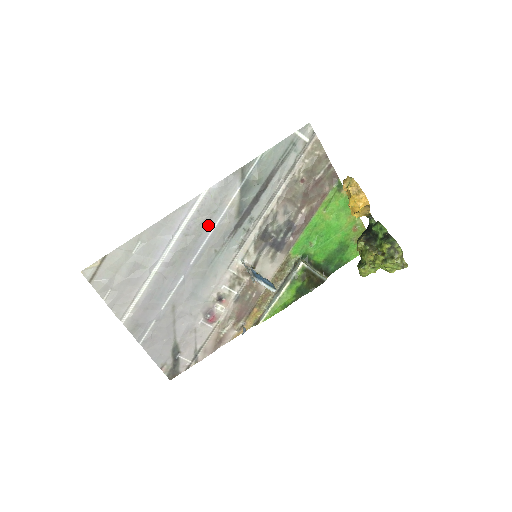
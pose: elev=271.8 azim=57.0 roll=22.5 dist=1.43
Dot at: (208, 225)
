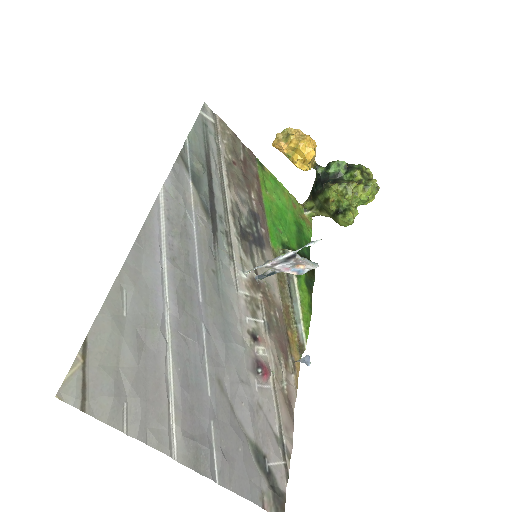
Dot at: (188, 237)
